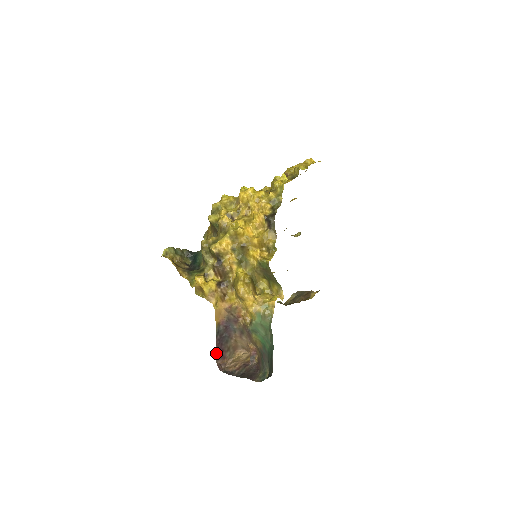
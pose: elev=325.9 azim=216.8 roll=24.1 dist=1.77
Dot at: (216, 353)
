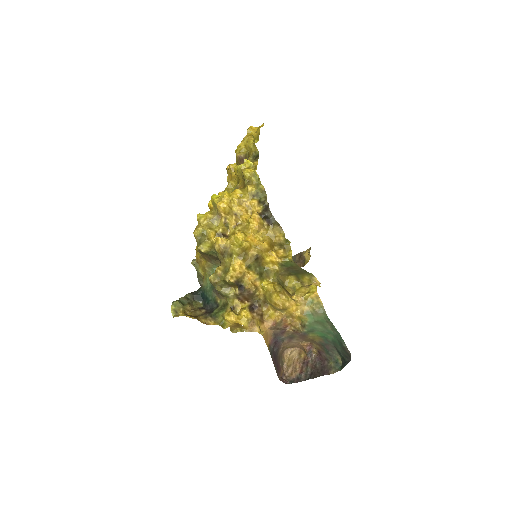
Dot at: (276, 372)
